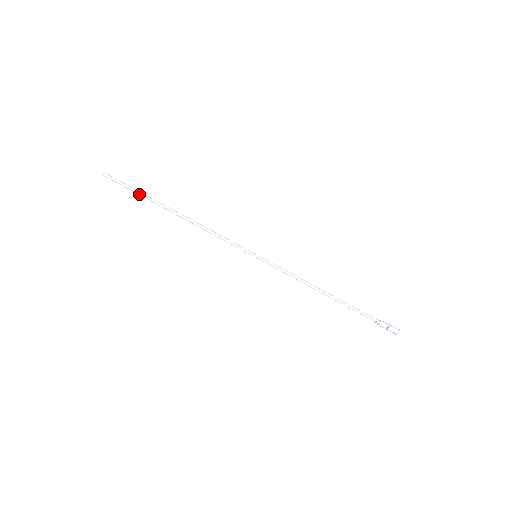
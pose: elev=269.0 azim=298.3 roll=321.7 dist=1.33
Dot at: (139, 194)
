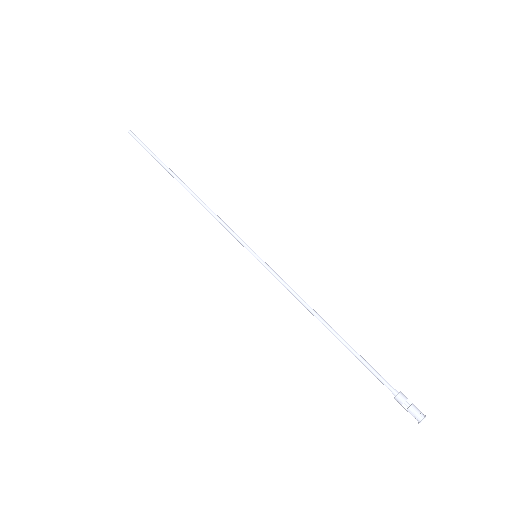
Dot at: (155, 157)
